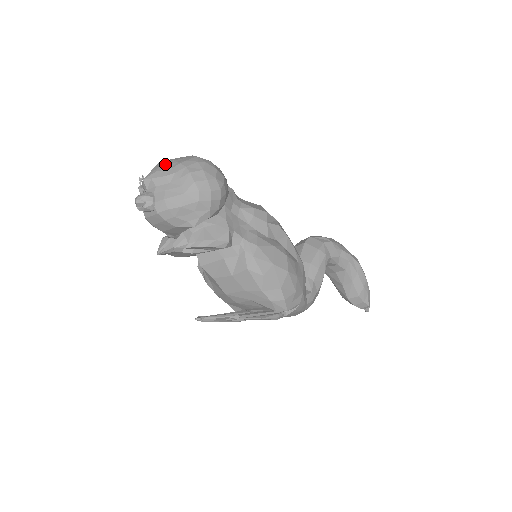
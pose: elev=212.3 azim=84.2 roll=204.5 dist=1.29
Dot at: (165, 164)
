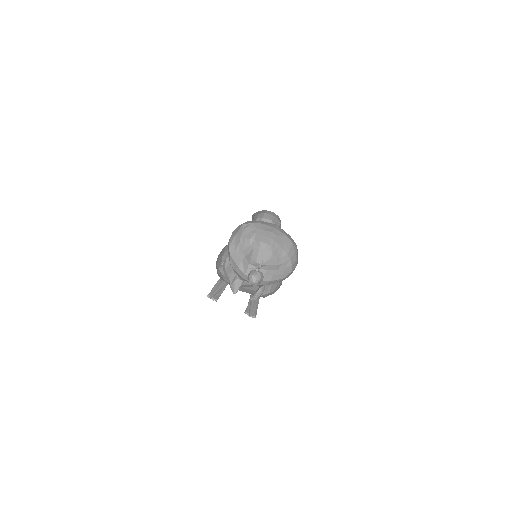
Dot at: (276, 250)
